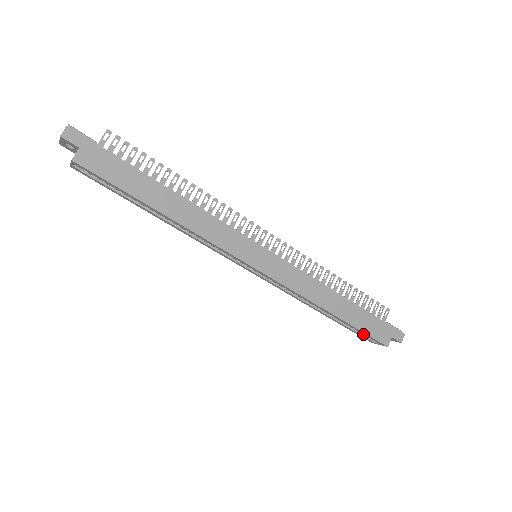
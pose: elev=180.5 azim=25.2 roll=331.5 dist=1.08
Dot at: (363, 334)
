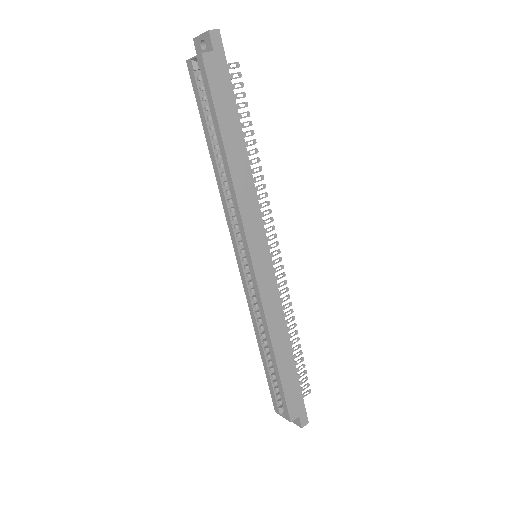
Dot at: (277, 396)
